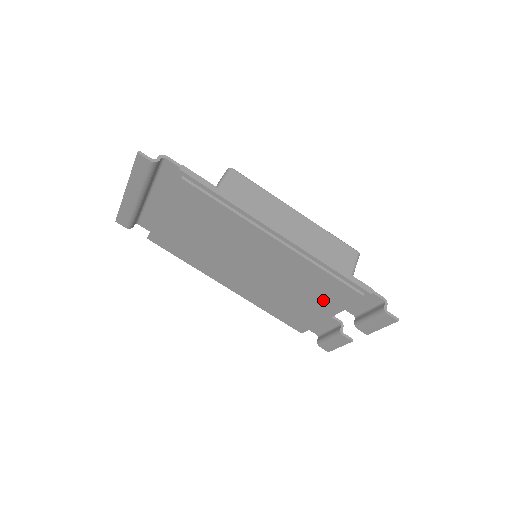
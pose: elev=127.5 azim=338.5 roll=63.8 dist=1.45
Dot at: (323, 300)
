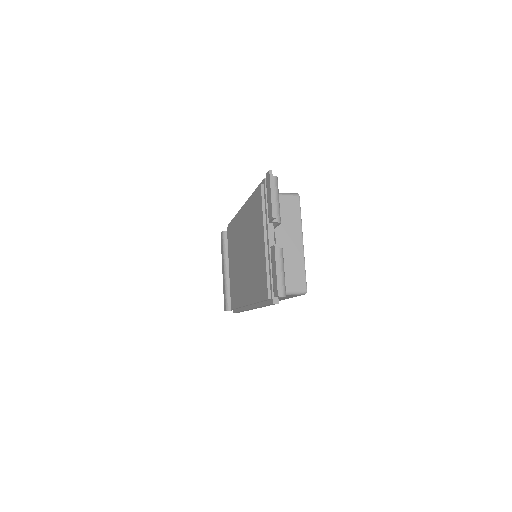
Dot at: (259, 226)
